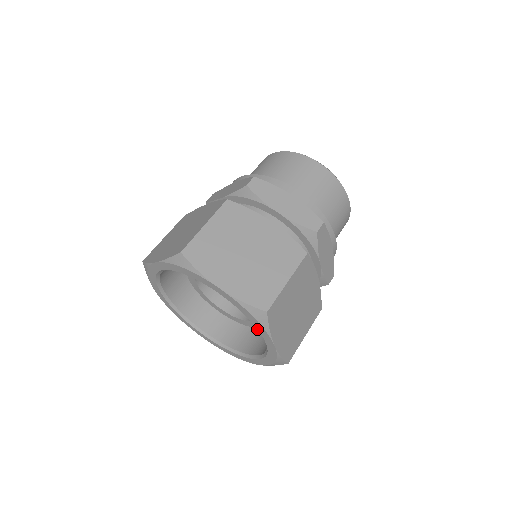
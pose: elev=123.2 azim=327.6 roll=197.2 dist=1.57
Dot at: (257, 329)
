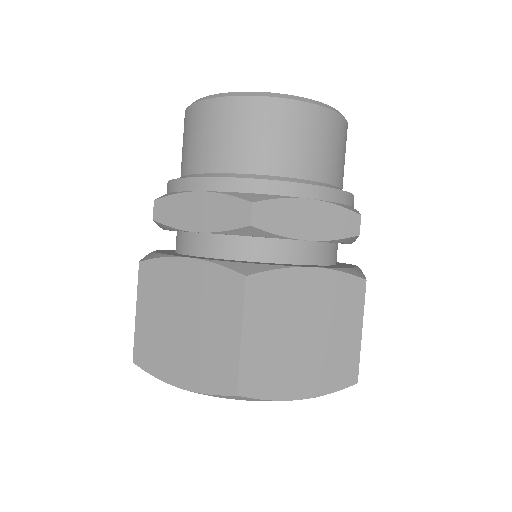
Dot at: occluded
